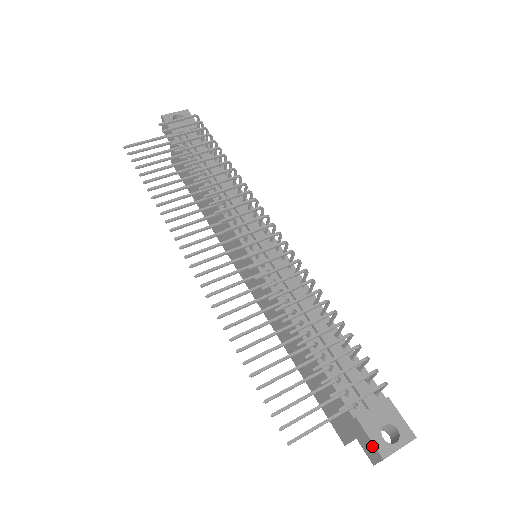
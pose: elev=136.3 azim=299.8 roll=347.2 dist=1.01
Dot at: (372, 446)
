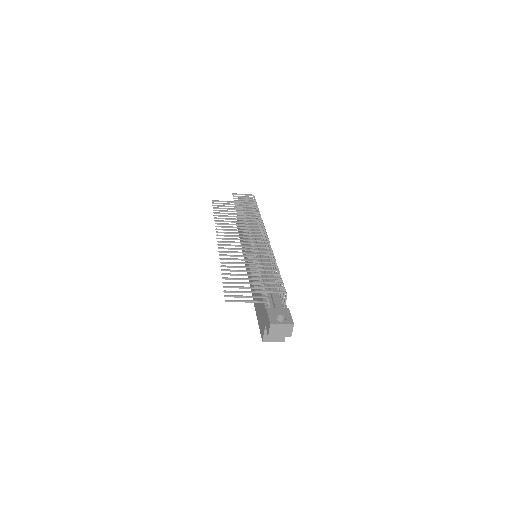
Dot at: (268, 320)
